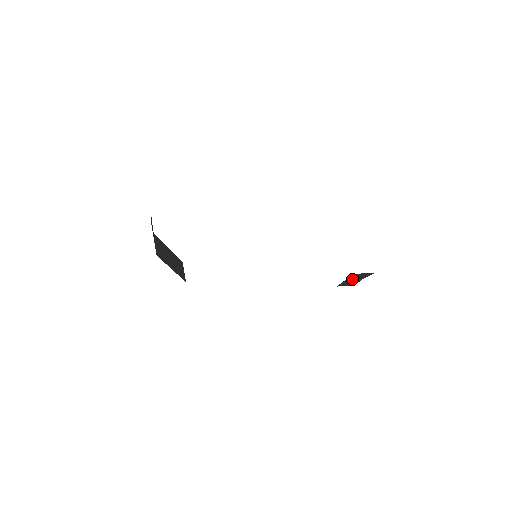
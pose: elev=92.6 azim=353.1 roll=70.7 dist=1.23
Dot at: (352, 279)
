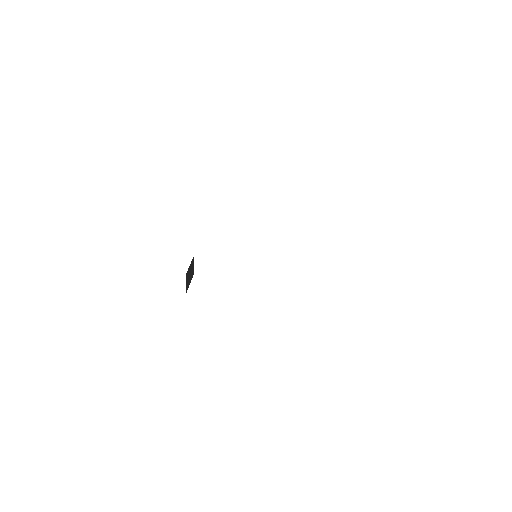
Dot at: occluded
